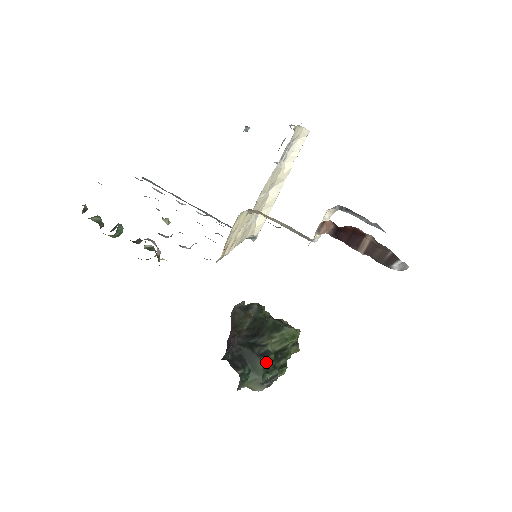
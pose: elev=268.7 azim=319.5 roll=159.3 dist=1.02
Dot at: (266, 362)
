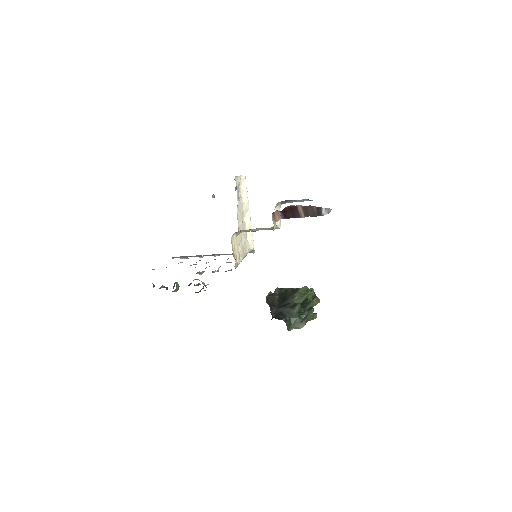
Dot at: (297, 309)
